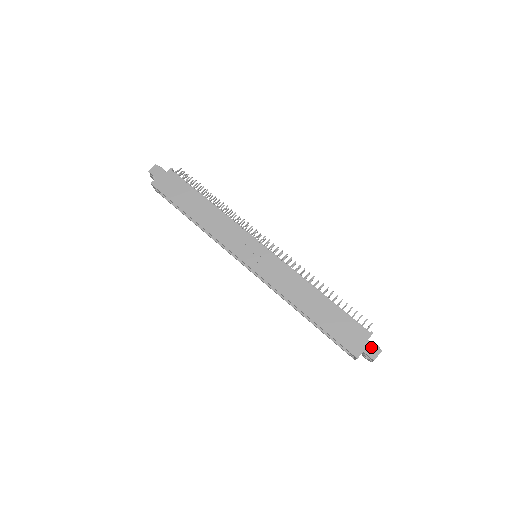
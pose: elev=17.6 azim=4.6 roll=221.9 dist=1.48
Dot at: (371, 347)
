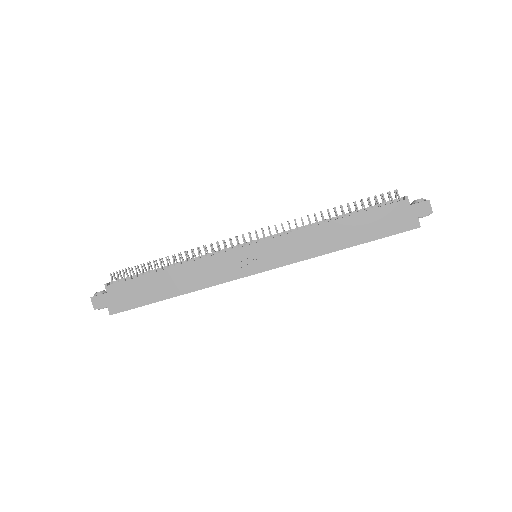
Dot at: (419, 207)
